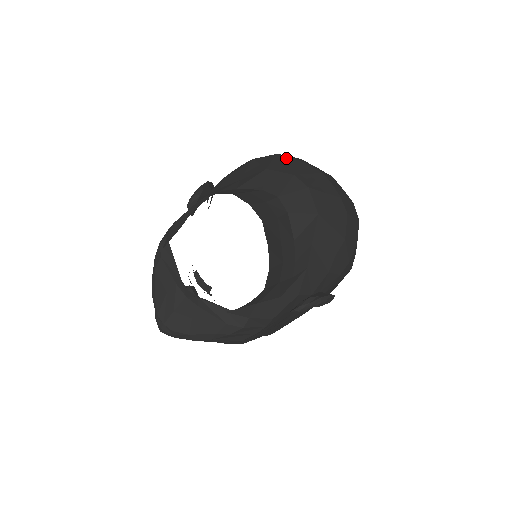
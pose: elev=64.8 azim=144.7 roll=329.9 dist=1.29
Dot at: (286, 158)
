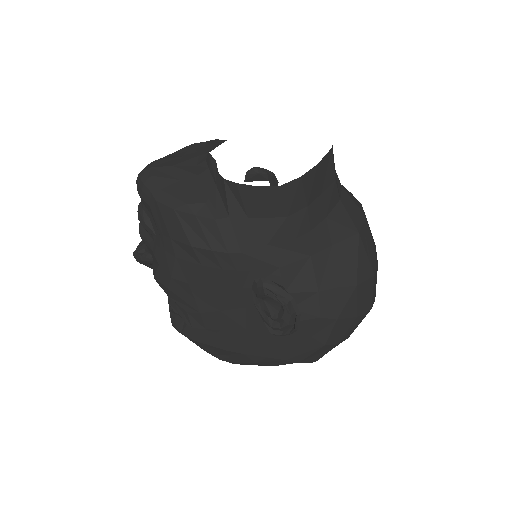
Dot at: occluded
